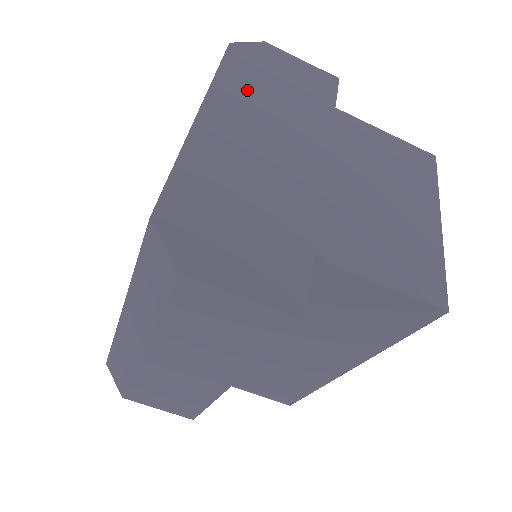
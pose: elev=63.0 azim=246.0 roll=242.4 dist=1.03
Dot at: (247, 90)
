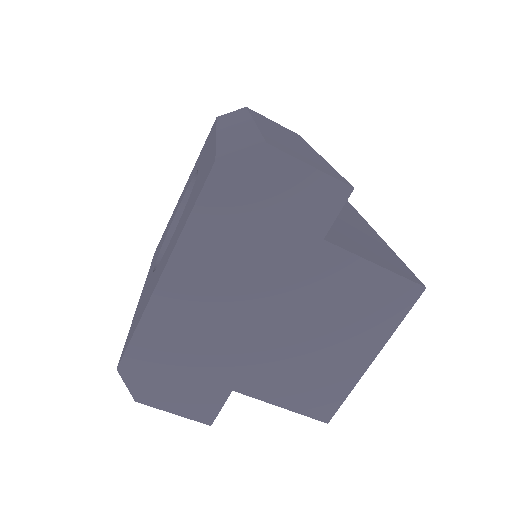
Dot at: (219, 235)
